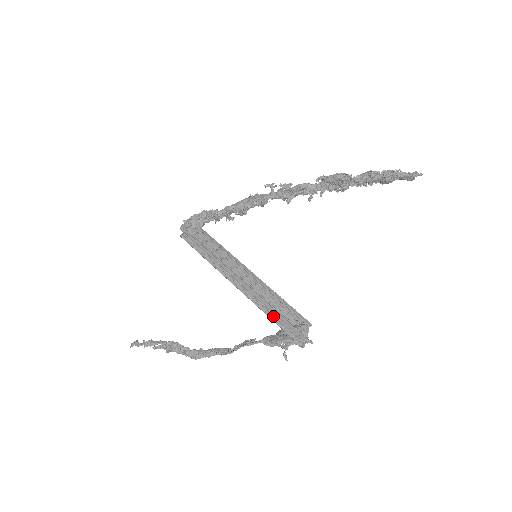
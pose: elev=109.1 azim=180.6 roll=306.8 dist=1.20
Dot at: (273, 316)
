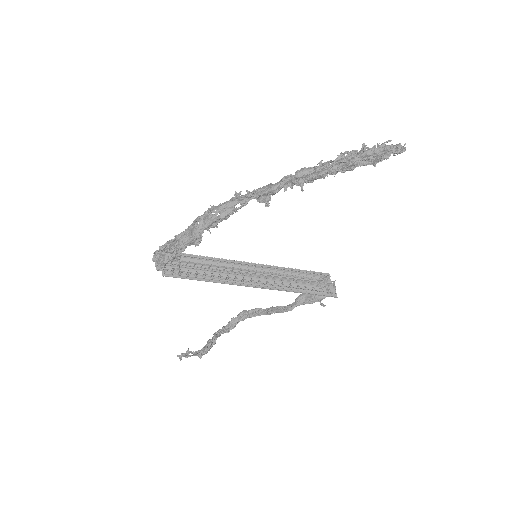
Dot at: (300, 289)
